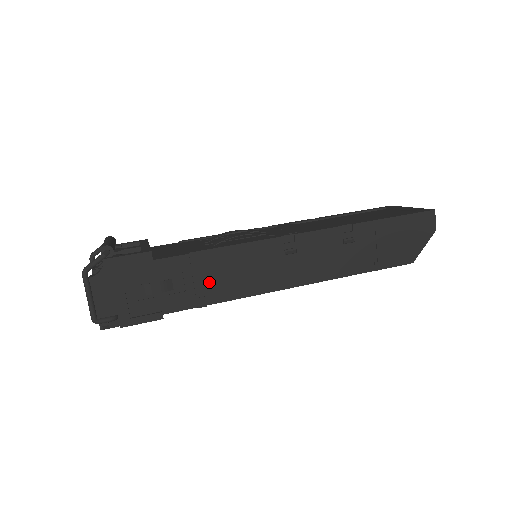
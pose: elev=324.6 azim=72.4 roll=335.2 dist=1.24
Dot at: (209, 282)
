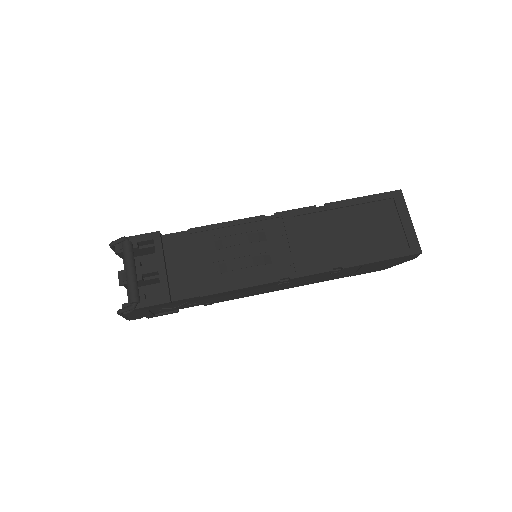
Dot at: (215, 299)
